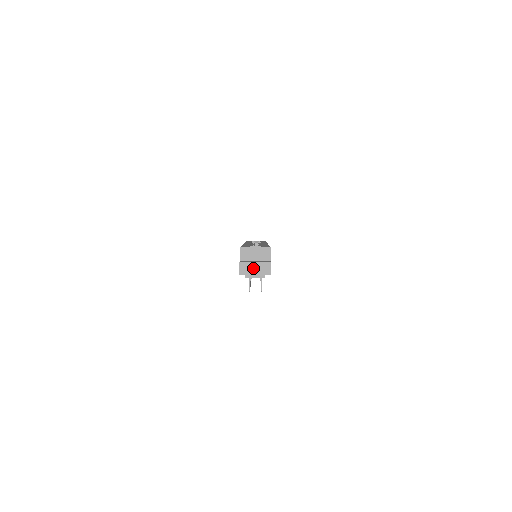
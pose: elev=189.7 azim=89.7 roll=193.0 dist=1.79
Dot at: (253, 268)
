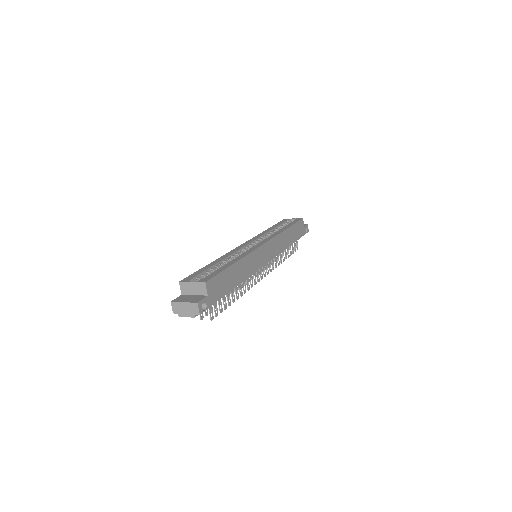
Dot at: (183, 307)
